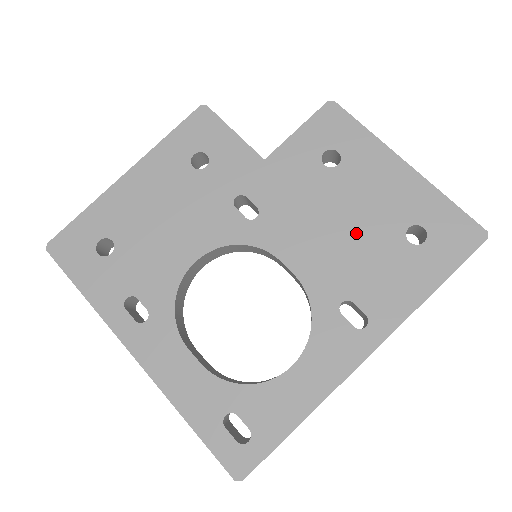
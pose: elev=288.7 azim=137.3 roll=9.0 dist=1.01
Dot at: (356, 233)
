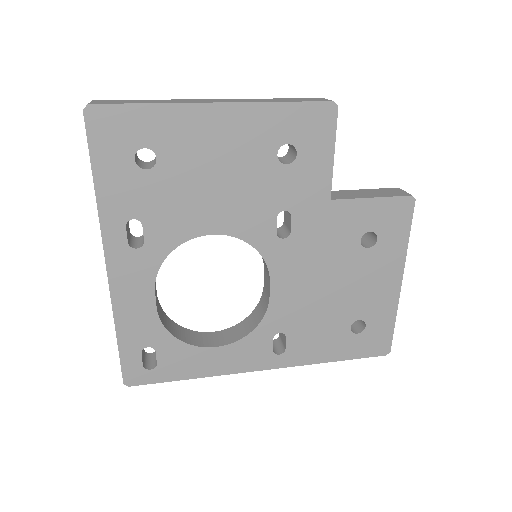
Dot at: (330, 300)
